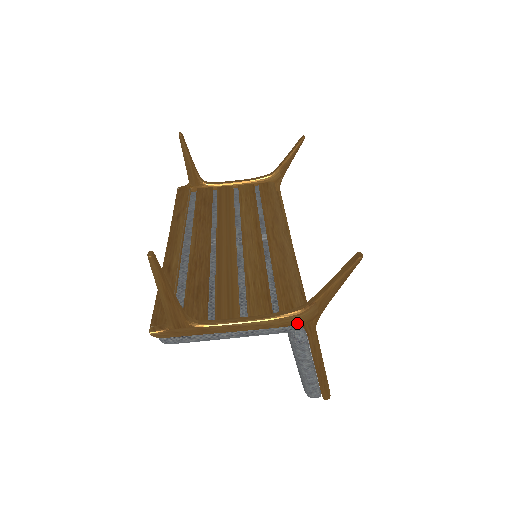
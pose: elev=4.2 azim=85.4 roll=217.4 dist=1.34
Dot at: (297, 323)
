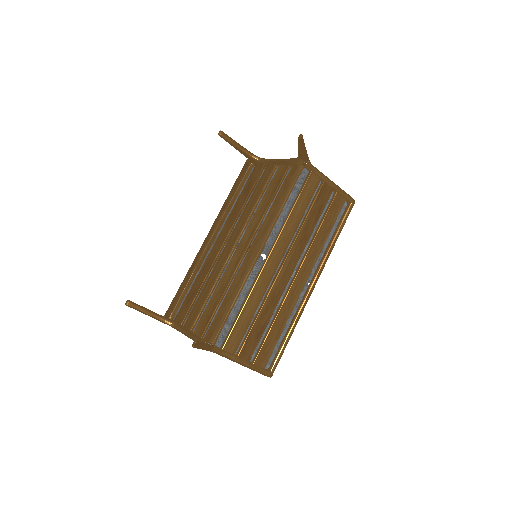
Dot at: occluded
